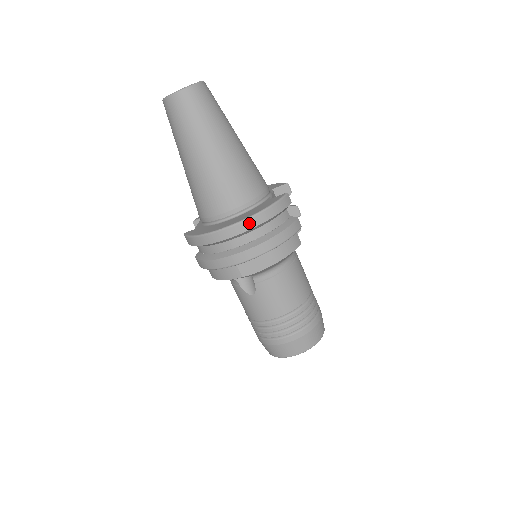
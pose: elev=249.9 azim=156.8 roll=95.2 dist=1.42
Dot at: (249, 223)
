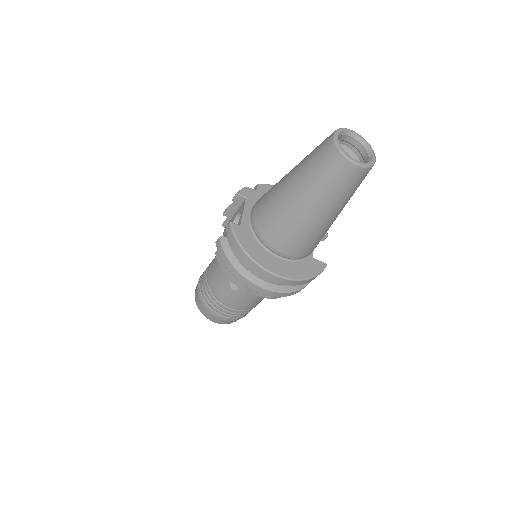
Dot at: (291, 282)
